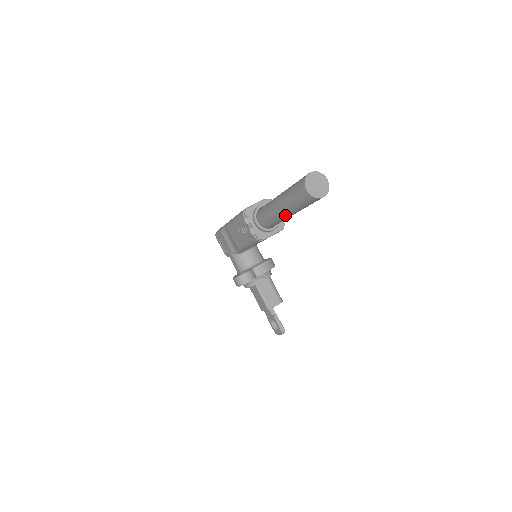
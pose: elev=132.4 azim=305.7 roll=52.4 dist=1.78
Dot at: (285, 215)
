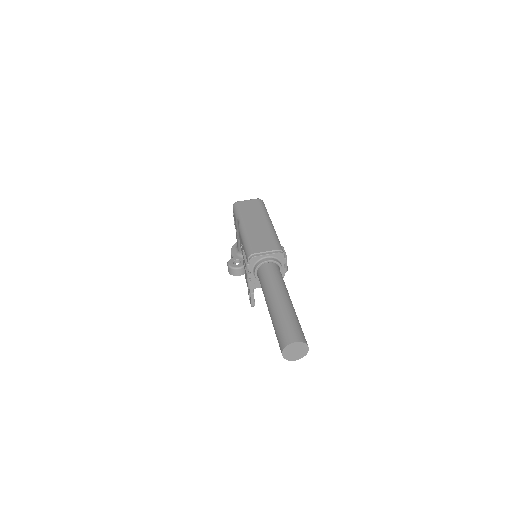
Dot at: occluded
